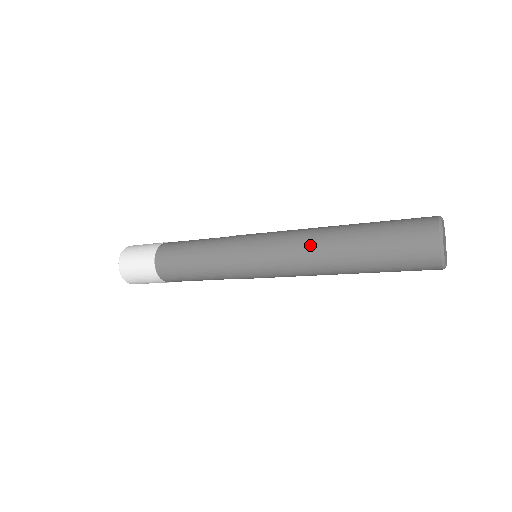
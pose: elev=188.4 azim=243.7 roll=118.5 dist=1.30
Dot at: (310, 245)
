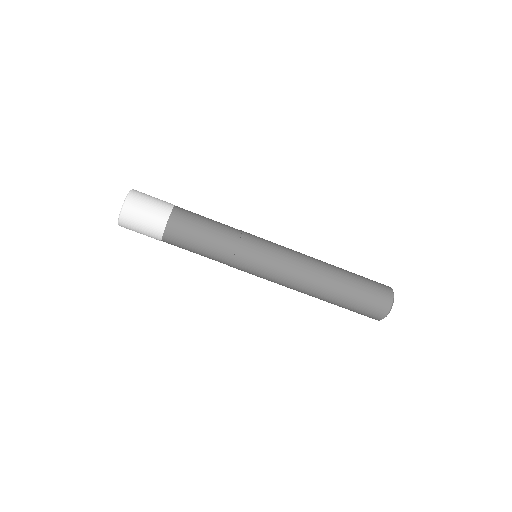
Dot at: (313, 259)
